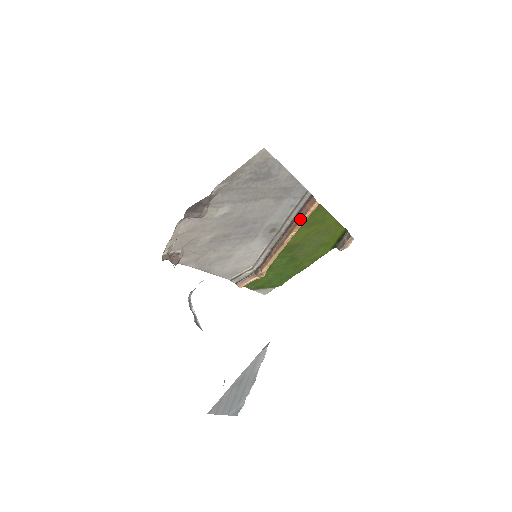
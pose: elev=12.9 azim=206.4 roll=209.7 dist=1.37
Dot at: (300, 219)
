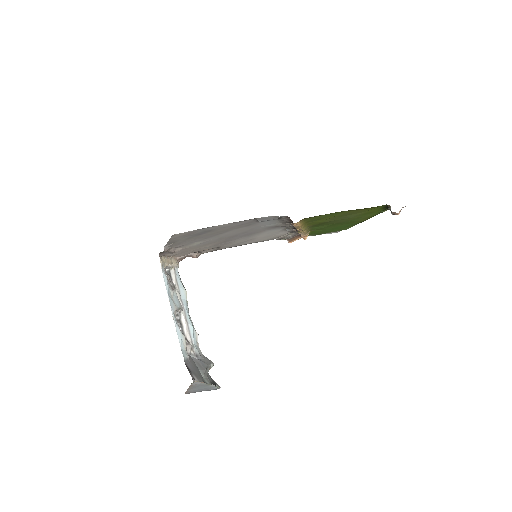
Dot at: occluded
